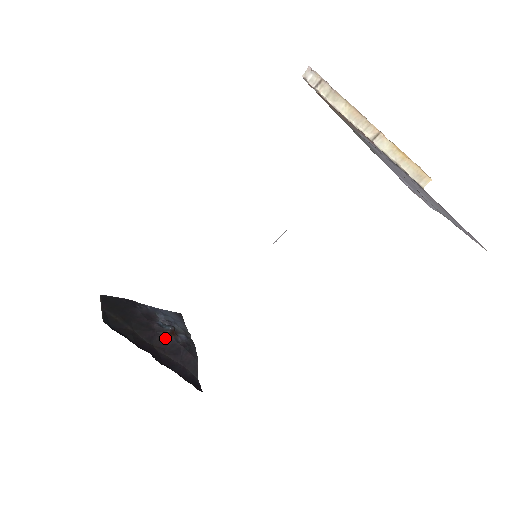
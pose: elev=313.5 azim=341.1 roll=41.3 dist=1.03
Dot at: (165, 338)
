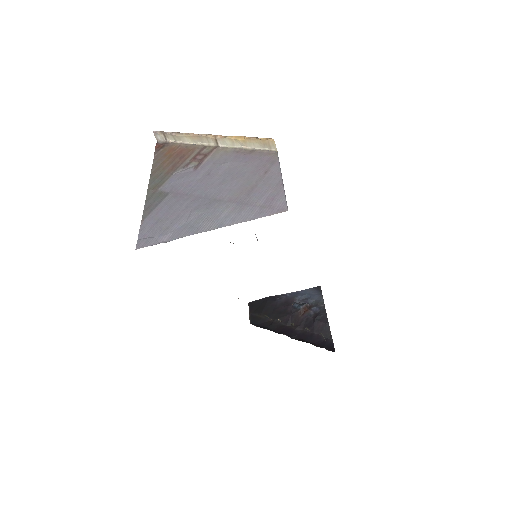
Dot at: (299, 316)
